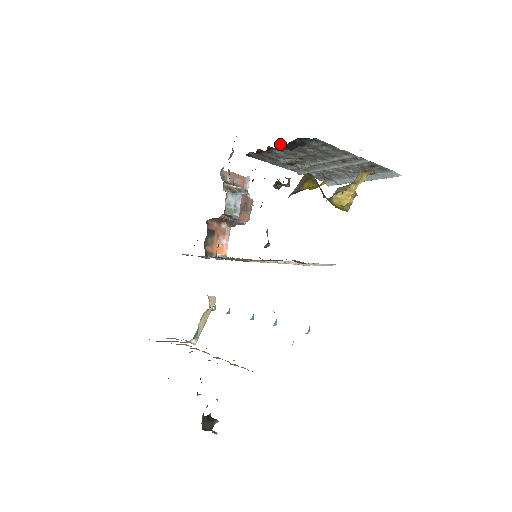
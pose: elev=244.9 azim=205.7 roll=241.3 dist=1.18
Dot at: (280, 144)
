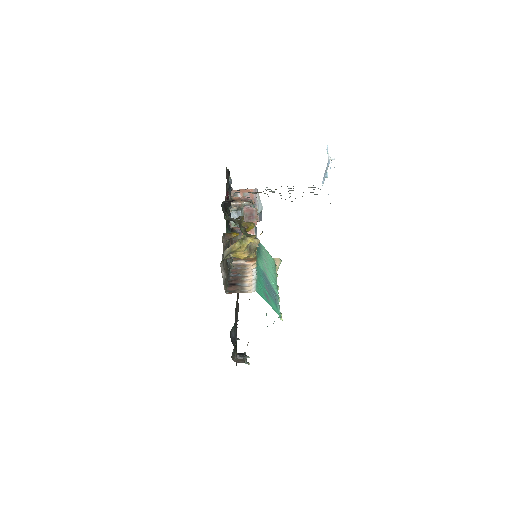
Dot at: (227, 196)
